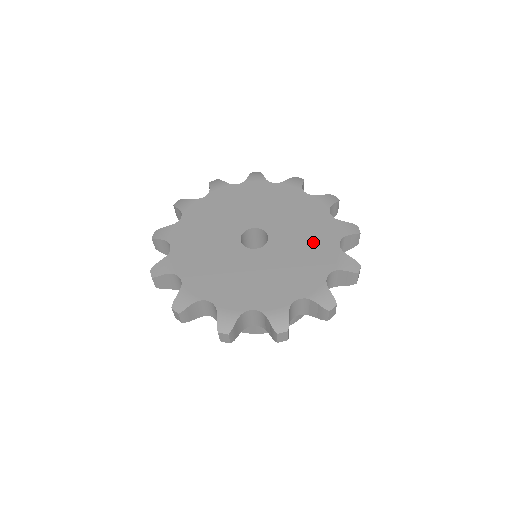
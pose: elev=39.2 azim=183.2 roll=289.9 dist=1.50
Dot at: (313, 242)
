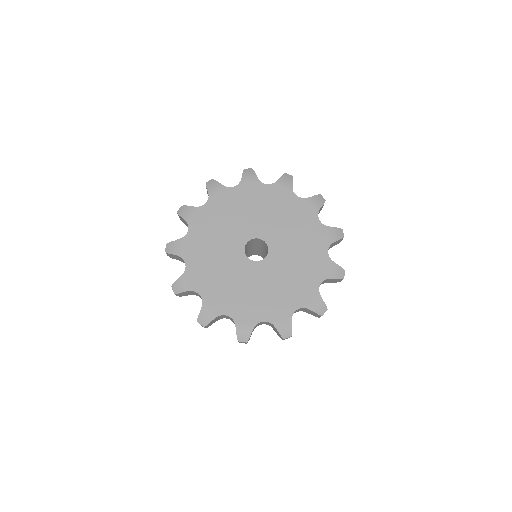
Dot at: (306, 251)
